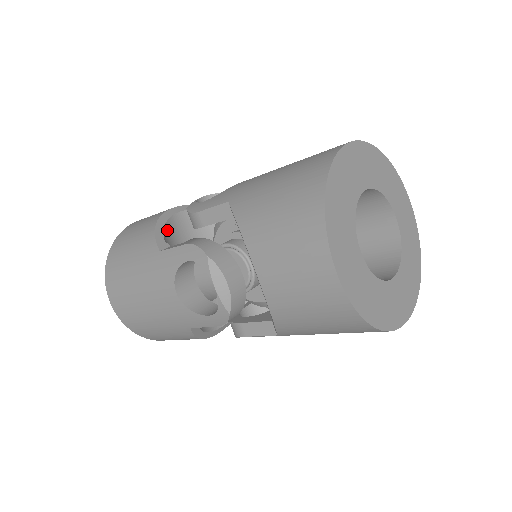
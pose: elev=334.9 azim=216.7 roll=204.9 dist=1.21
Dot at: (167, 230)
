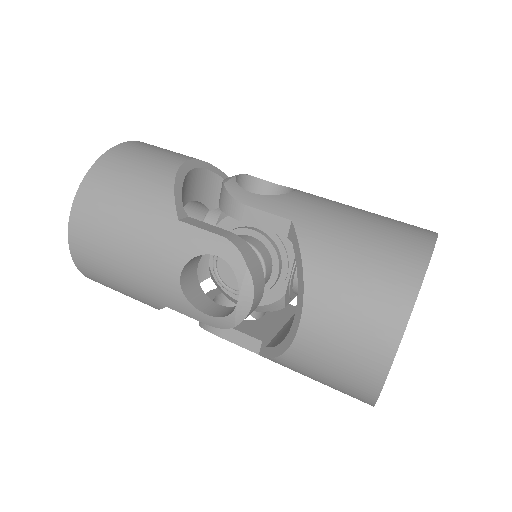
Dot at: (182, 188)
